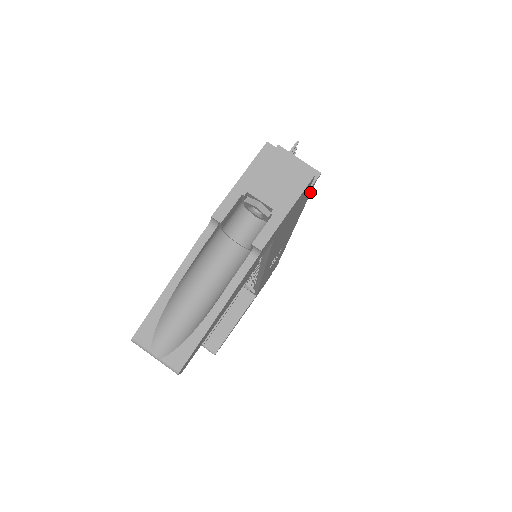
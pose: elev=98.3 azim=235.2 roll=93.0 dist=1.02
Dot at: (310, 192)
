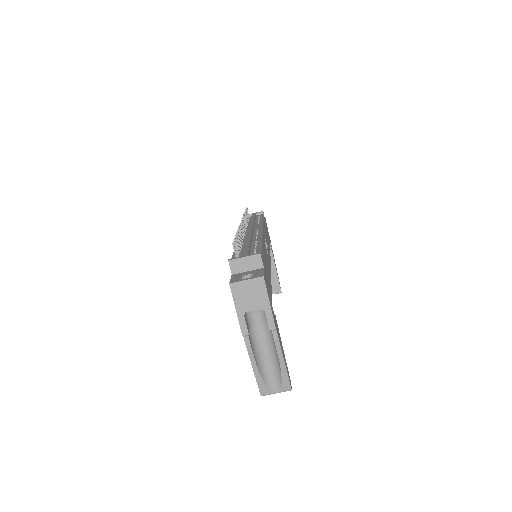
Dot at: (262, 254)
